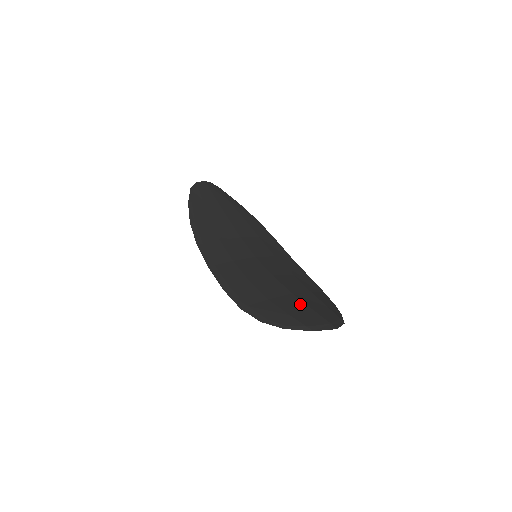
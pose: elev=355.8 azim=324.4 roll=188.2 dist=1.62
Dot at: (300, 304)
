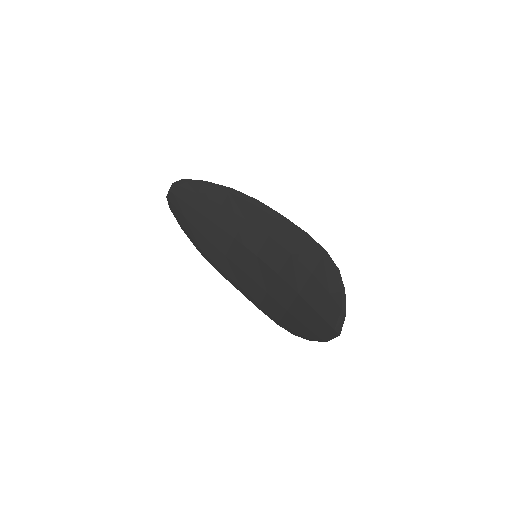
Dot at: (308, 309)
